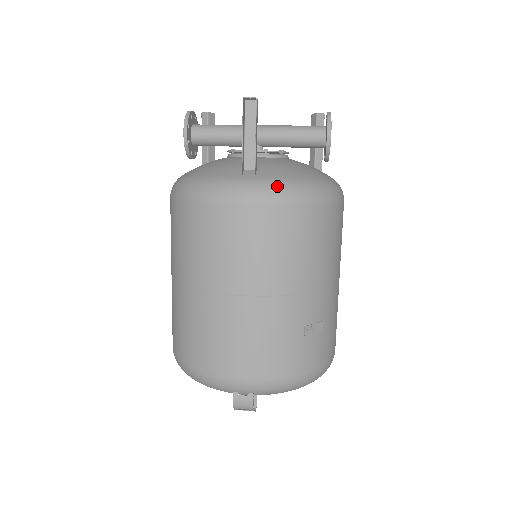
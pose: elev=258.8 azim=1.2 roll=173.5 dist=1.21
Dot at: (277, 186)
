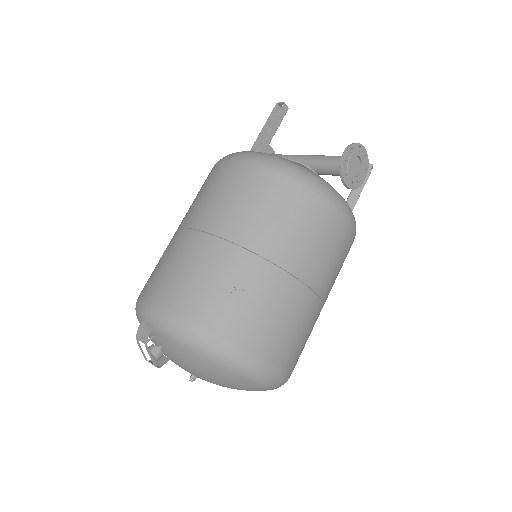
Dot at: (264, 155)
